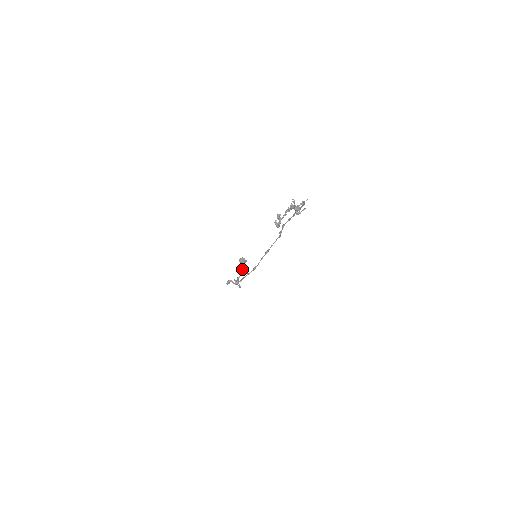
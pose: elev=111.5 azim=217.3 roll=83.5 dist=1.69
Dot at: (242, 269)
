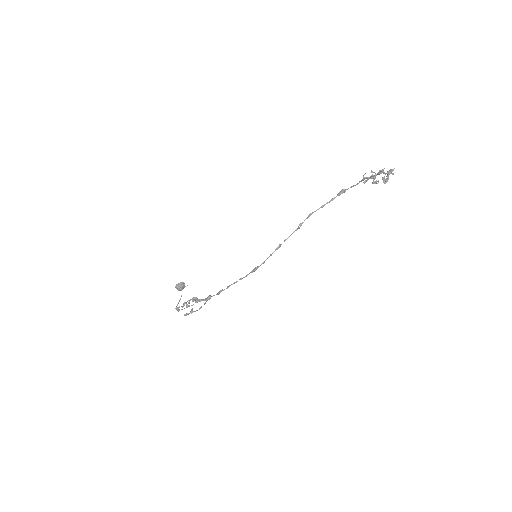
Dot at: (181, 296)
